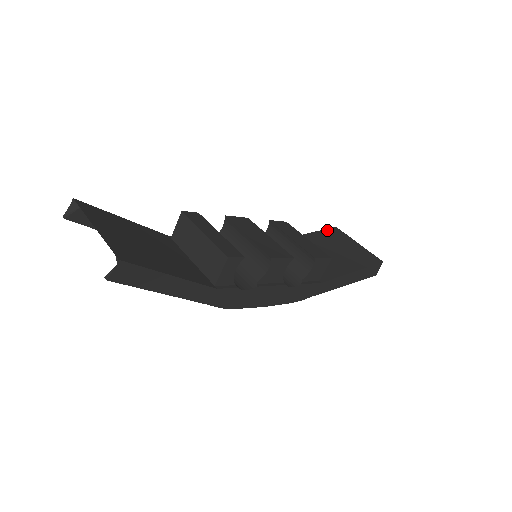
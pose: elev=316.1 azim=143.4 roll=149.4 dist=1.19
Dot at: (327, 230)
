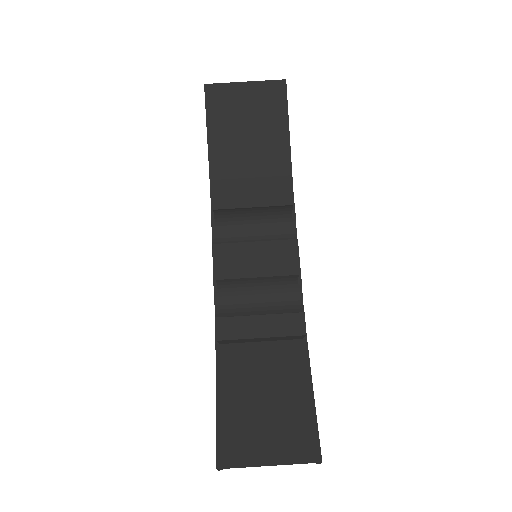
Dot at: (208, 104)
